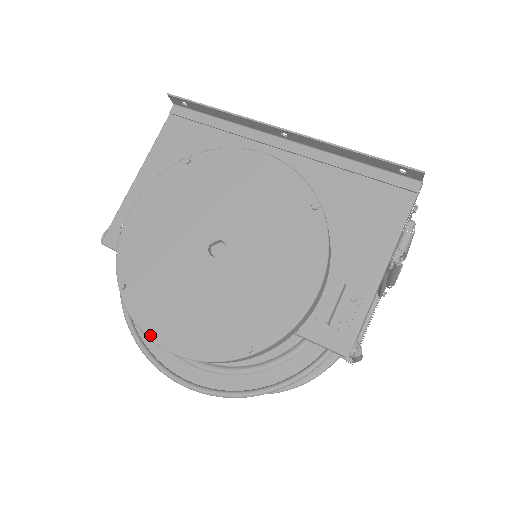
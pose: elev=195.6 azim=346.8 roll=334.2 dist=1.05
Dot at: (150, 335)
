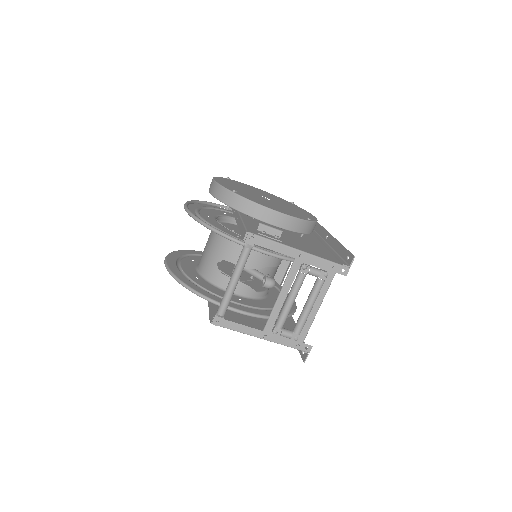
Dot at: (216, 177)
